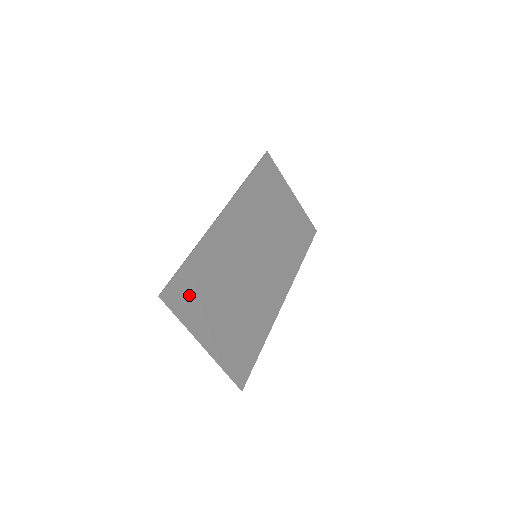
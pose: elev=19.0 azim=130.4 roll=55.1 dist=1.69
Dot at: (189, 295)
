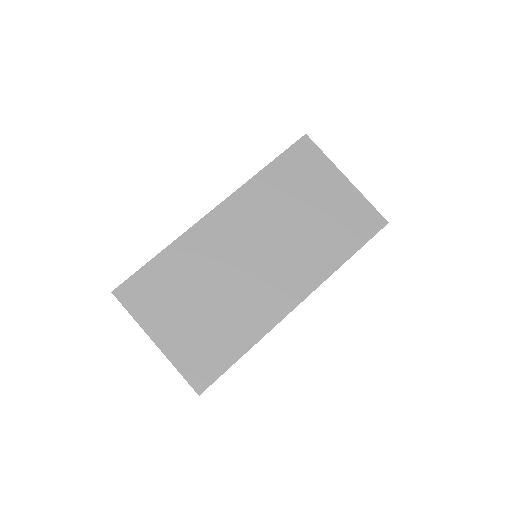
Dot at: (147, 293)
